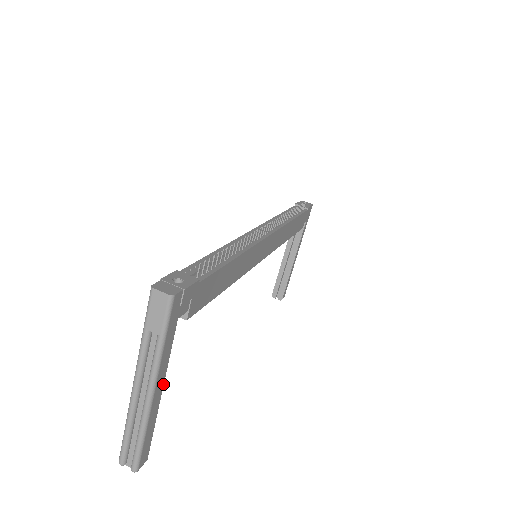
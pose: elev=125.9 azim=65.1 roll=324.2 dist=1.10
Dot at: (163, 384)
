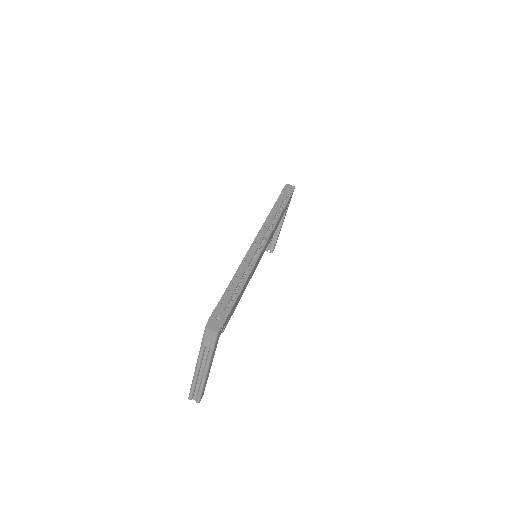
Dot at: occluded
